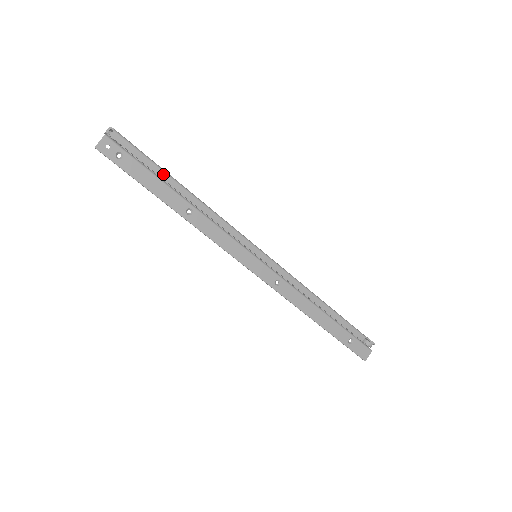
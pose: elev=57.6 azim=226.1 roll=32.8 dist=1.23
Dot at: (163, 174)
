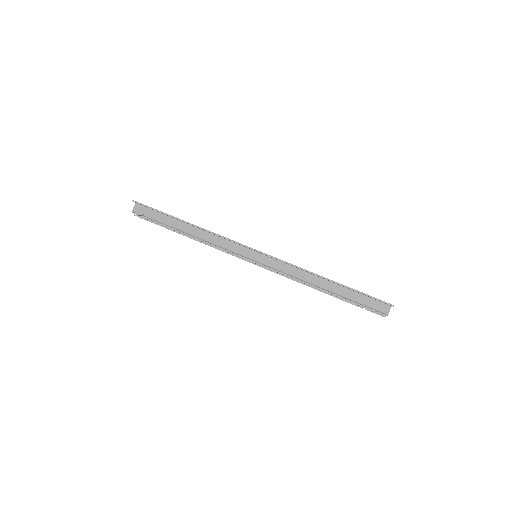
Dot at: occluded
